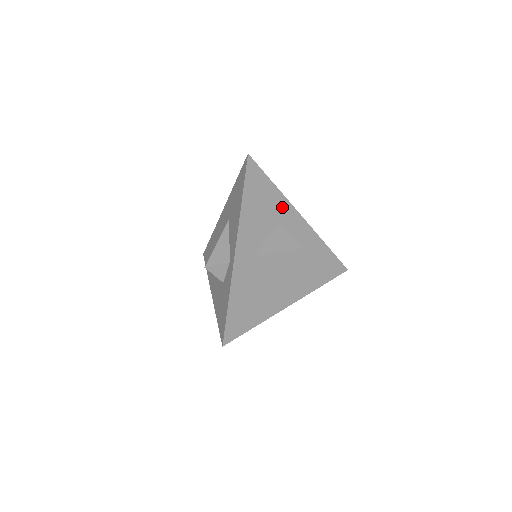
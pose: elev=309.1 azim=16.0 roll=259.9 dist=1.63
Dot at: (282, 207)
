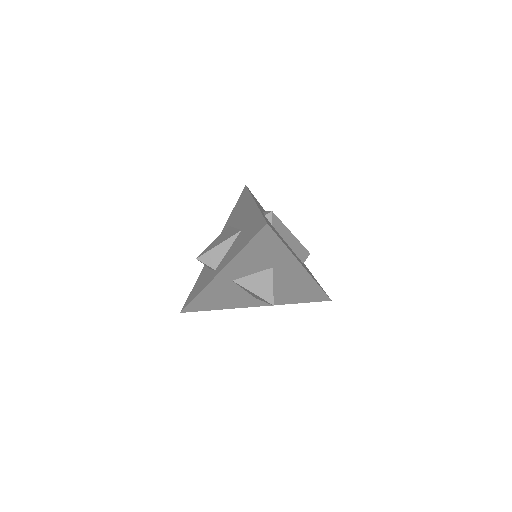
Dot at: (285, 259)
